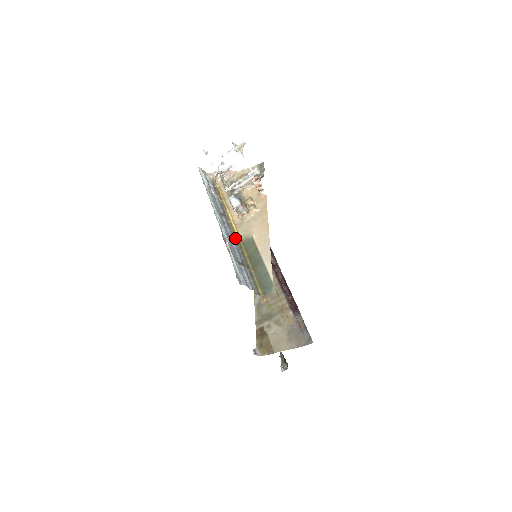
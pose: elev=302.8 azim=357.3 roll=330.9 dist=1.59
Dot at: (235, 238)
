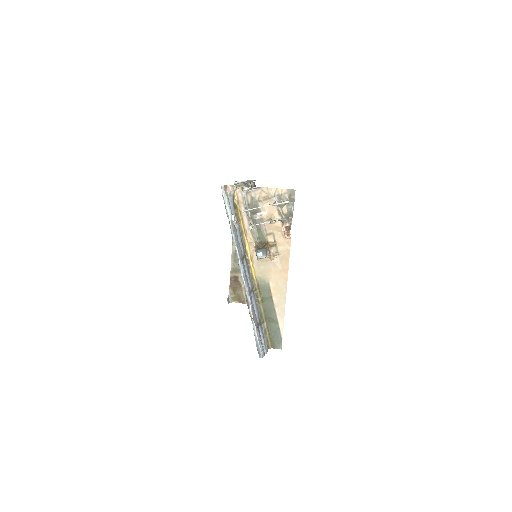
Dot at: (251, 279)
